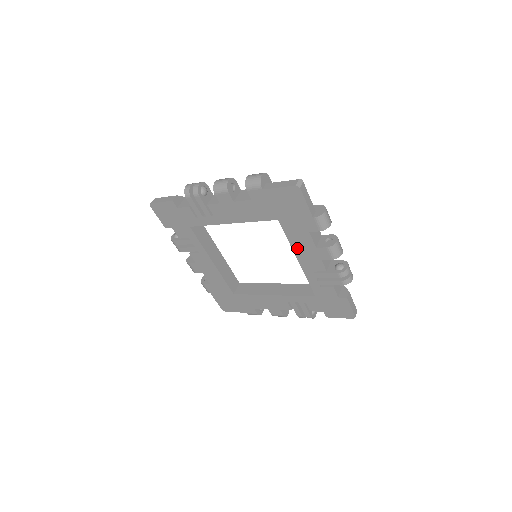
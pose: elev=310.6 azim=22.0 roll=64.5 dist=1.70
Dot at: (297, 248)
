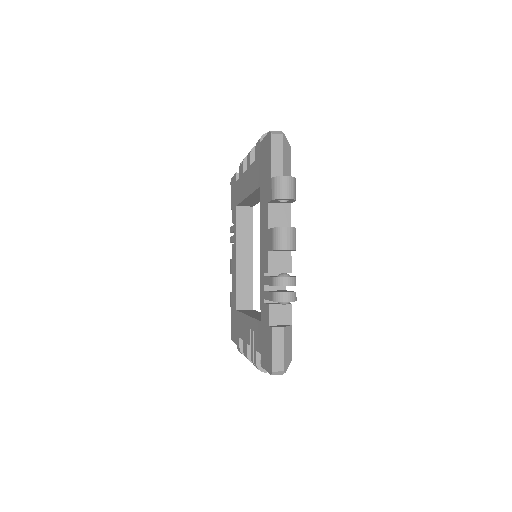
Dot at: (262, 231)
